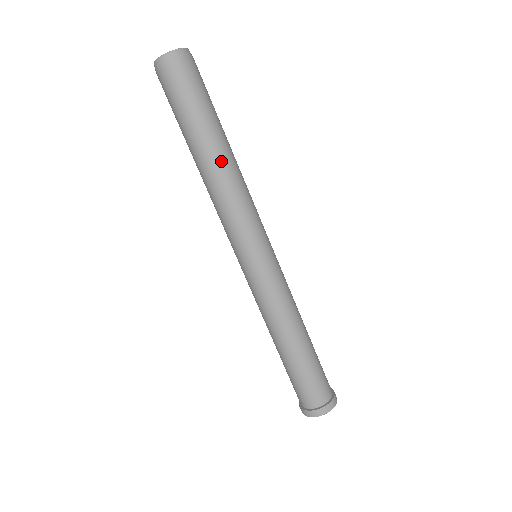
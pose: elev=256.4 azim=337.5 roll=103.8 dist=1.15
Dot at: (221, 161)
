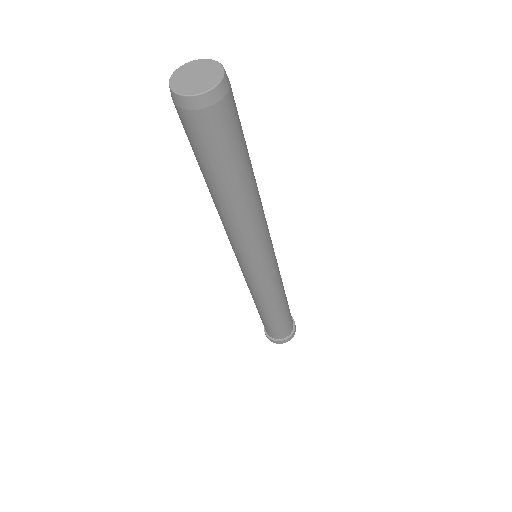
Dot at: (255, 194)
